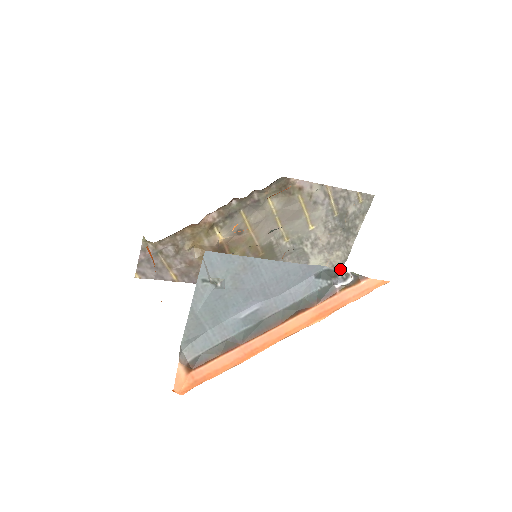
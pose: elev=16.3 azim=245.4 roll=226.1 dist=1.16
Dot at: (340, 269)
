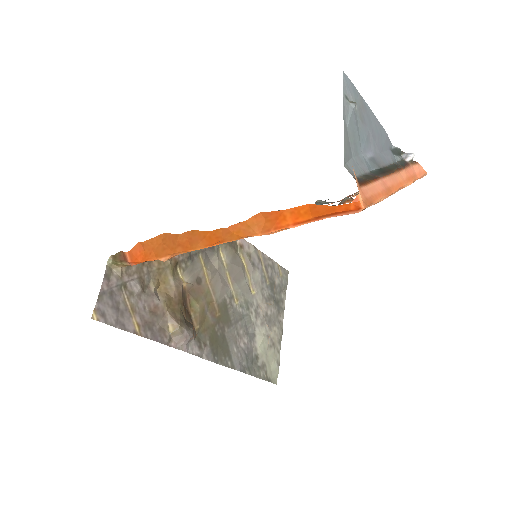
Dot at: (279, 349)
